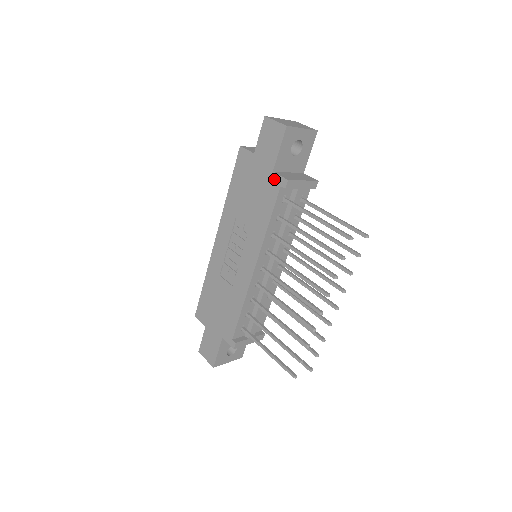
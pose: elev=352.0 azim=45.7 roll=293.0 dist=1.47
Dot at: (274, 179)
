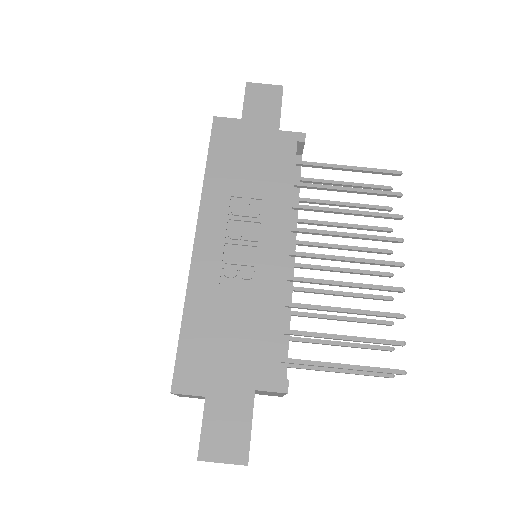
Dot at: (284, 137)
